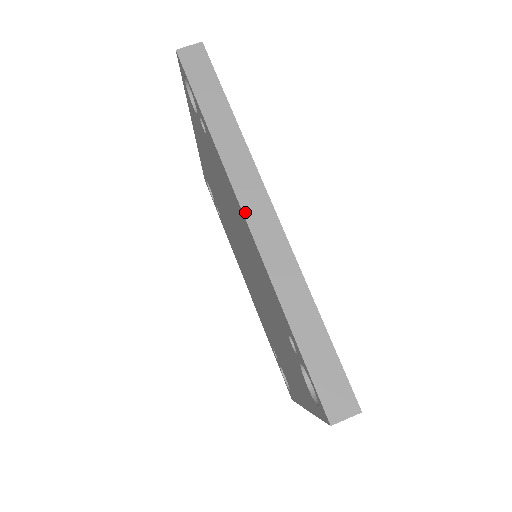
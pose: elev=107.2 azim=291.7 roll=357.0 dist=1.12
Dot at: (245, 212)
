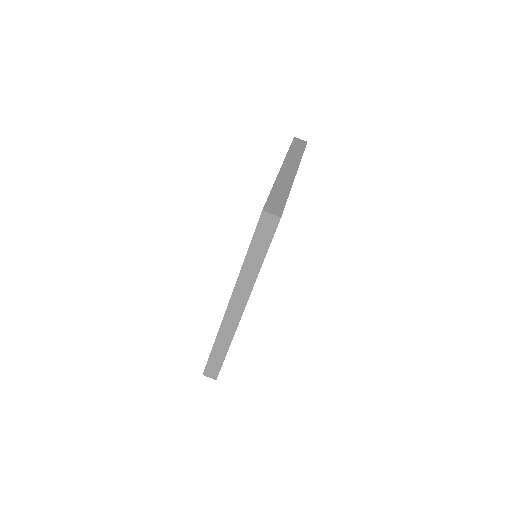
Dot at: (230, 303)
